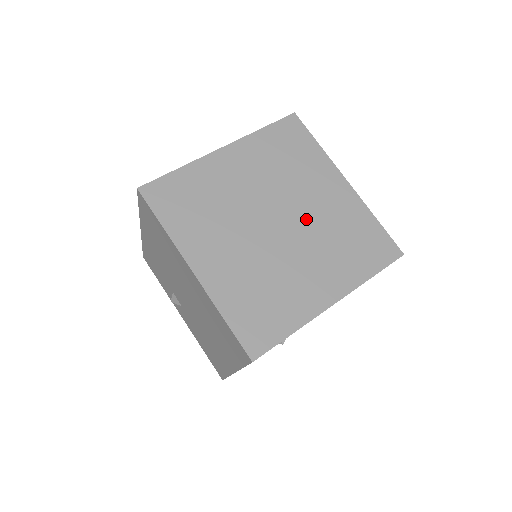
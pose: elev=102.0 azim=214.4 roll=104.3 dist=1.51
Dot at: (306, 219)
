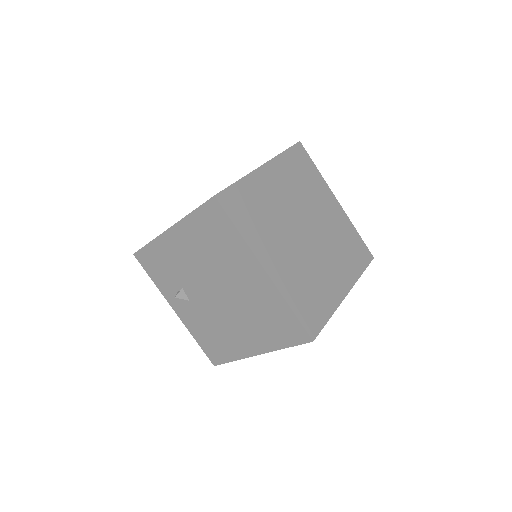
Dot at: (322, 229)
